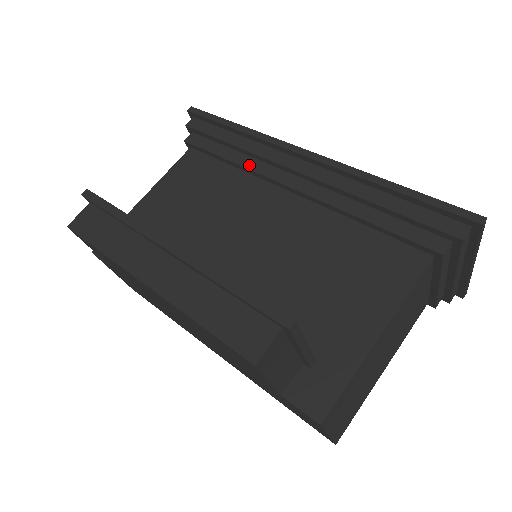
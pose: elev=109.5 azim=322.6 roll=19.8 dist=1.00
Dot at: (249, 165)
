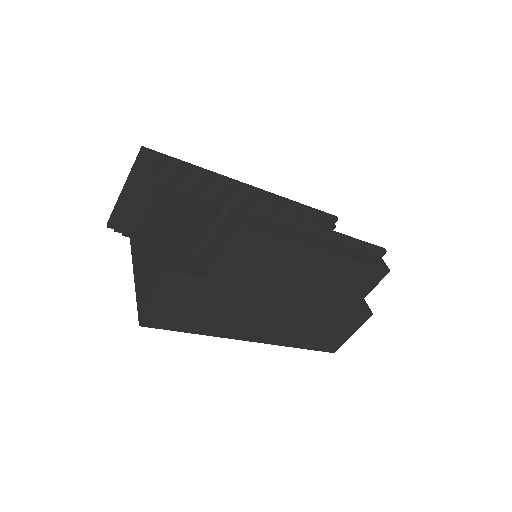
Dot at: (219, 195)
